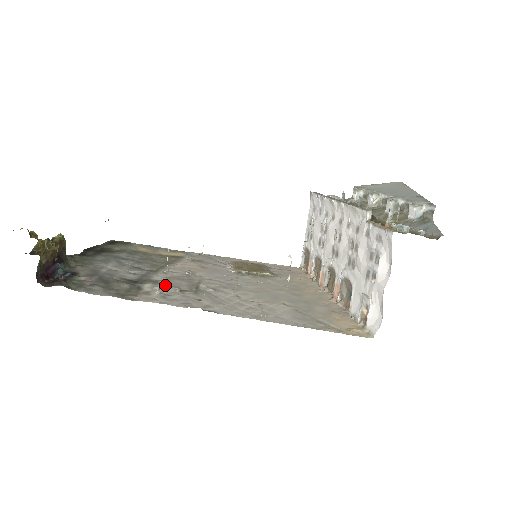
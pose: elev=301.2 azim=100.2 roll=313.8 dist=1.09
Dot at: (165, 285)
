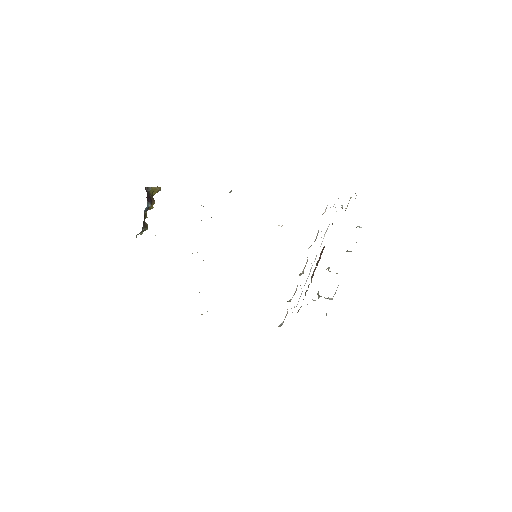
Dot at: occluded
